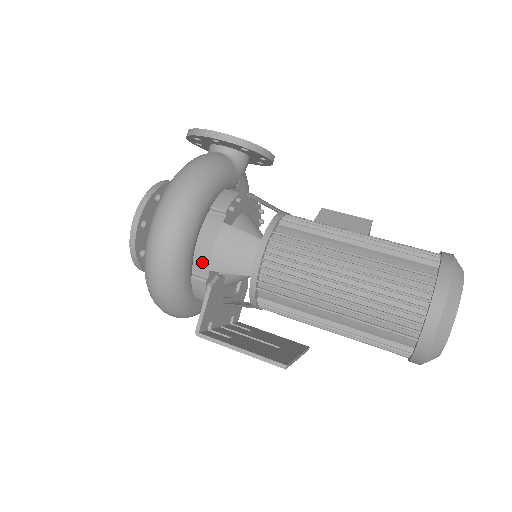
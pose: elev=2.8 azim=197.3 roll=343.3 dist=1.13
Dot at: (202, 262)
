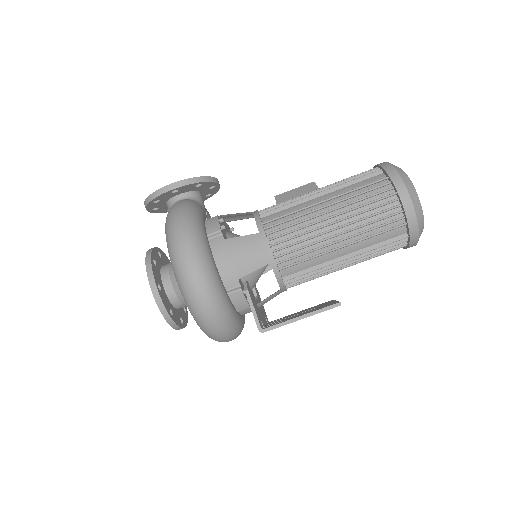
Dot at: (229, 277)
